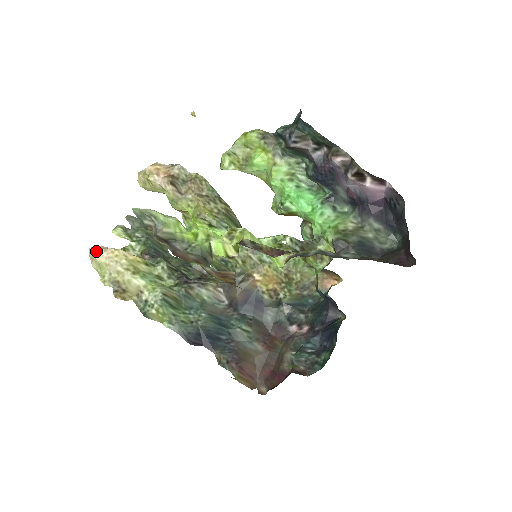
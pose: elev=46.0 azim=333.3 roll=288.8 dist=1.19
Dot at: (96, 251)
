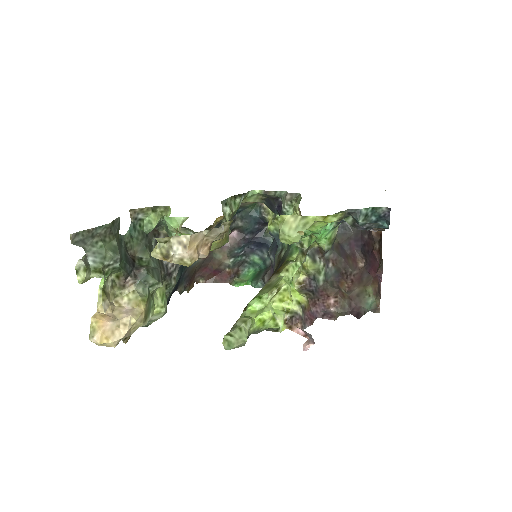
Dot at: (115, 344)
